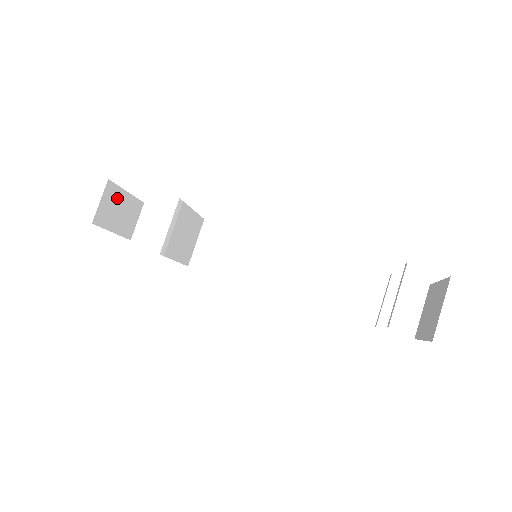
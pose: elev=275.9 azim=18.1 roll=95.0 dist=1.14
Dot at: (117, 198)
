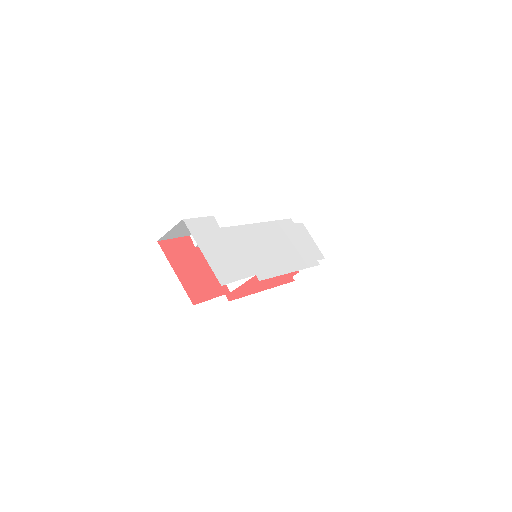
Dot at: occluded
